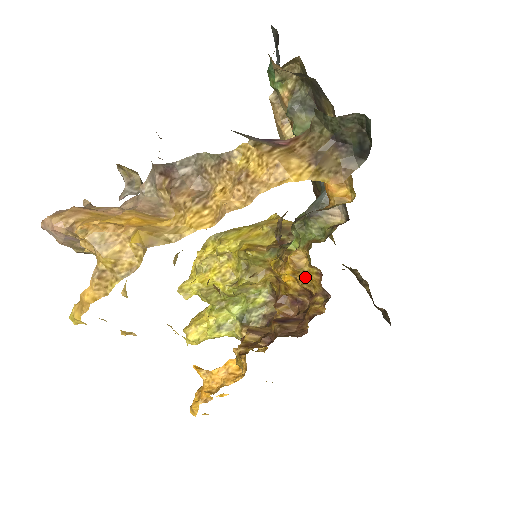
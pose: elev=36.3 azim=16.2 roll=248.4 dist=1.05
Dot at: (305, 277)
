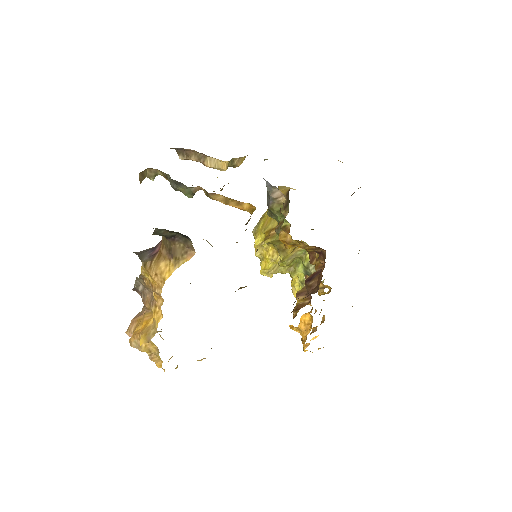
Dot at: (300, 244)
